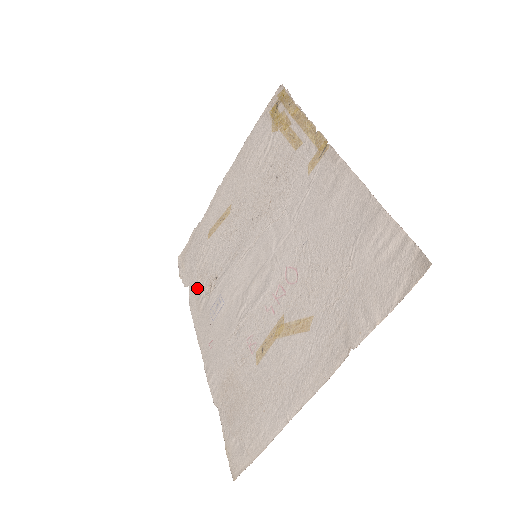
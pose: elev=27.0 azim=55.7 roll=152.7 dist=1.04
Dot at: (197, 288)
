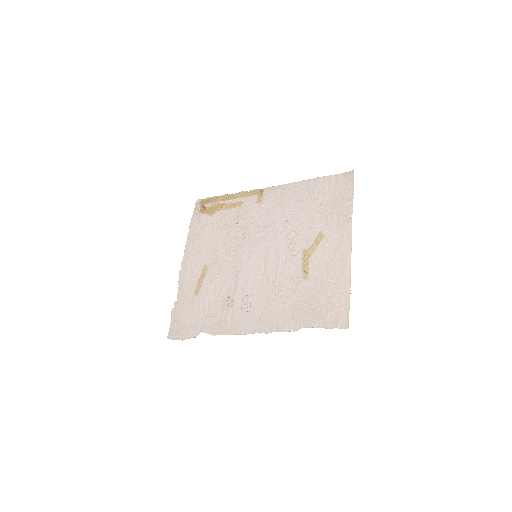
Dot at: (213, 321)
